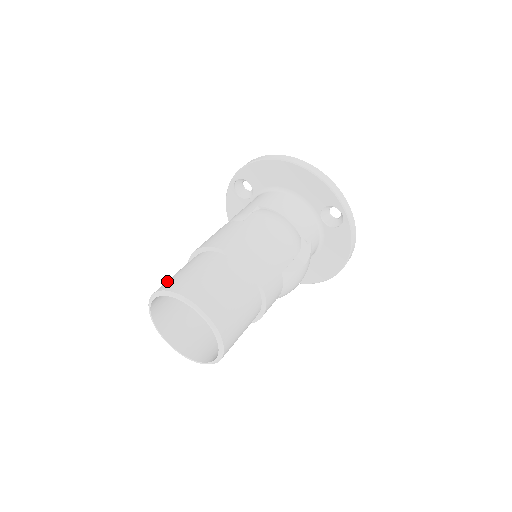
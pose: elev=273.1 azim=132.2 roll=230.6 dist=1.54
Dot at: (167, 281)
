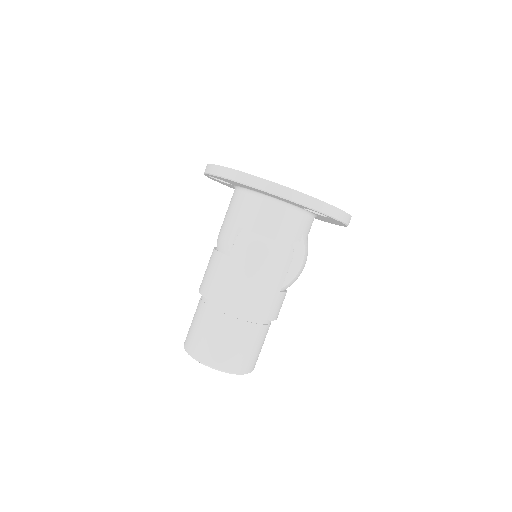
Dot at: (189, 336)
